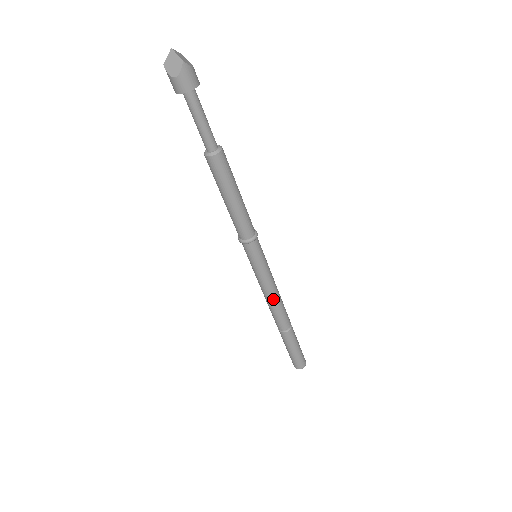
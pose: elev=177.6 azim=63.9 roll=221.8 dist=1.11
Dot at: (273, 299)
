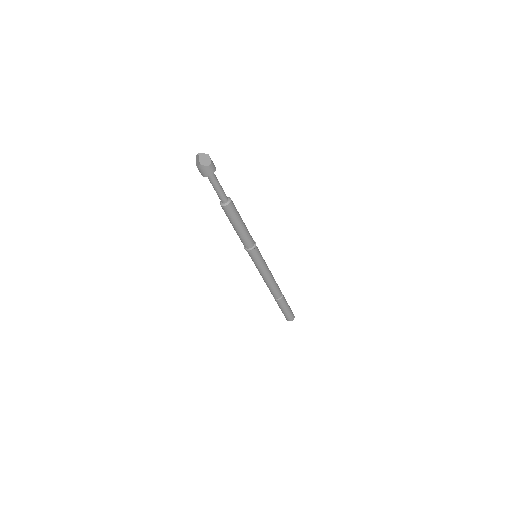
Dot at: (265, 281)
